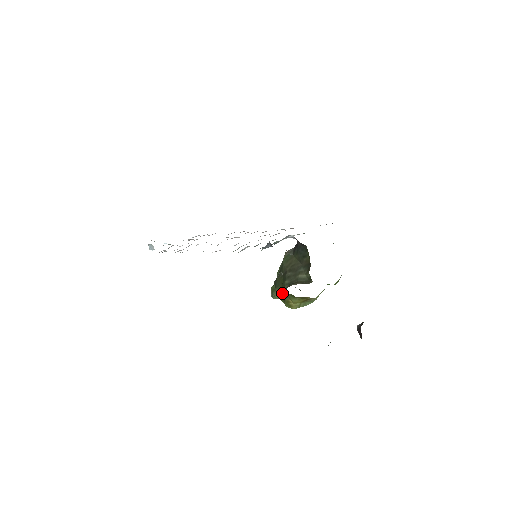
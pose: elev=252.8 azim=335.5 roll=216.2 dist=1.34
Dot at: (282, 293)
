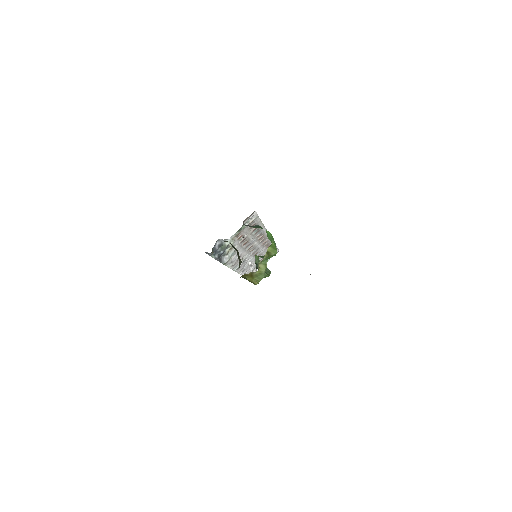
Dot at: (242, 277)
